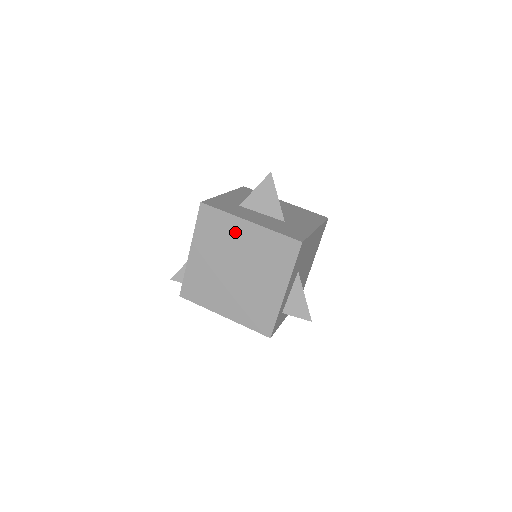
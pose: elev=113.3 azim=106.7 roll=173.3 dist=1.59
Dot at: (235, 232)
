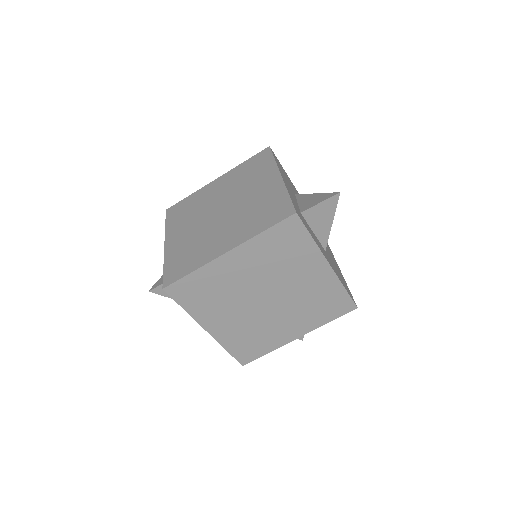
Dot at: (206, 194)
